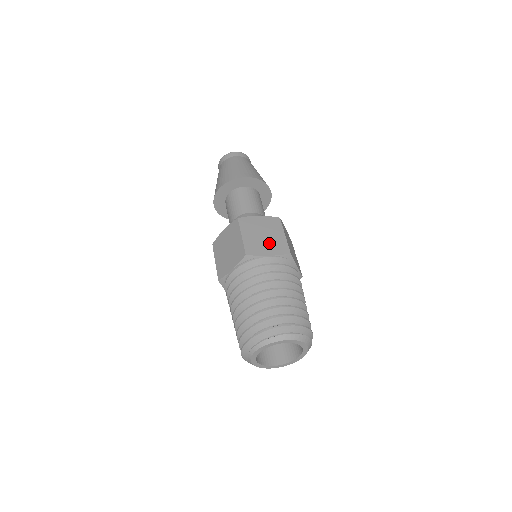
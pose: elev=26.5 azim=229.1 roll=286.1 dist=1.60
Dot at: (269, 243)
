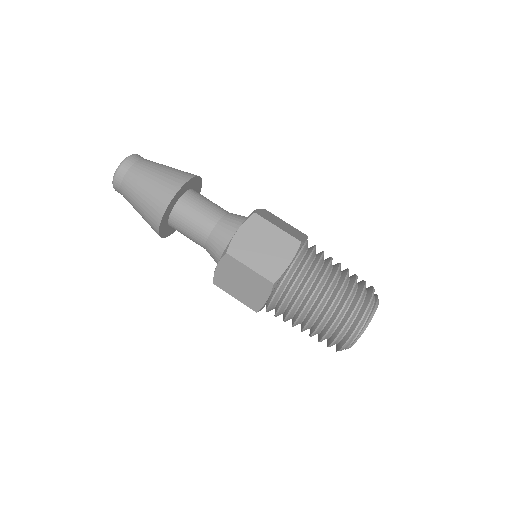
Dot at: (293, 230)
